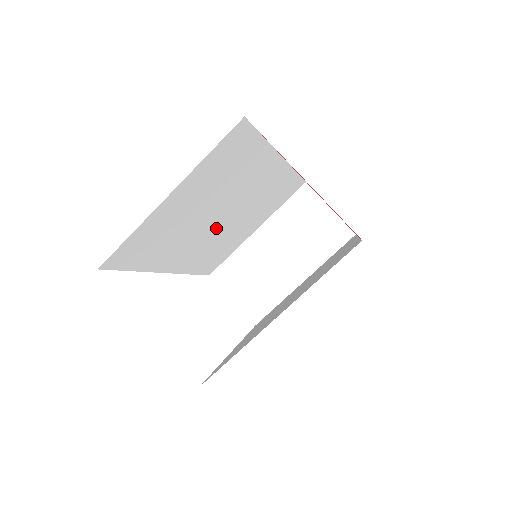
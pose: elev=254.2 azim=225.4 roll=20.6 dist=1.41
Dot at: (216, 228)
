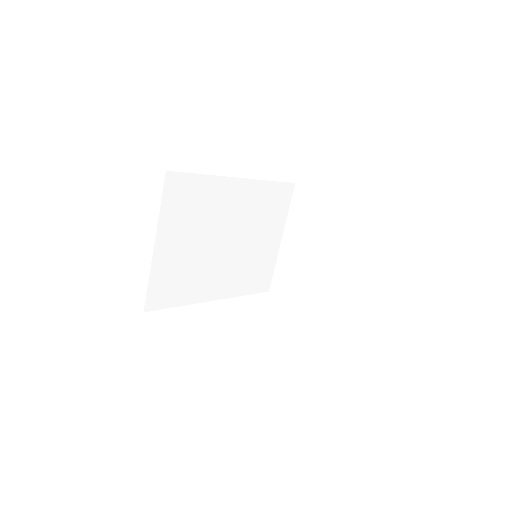
Dot at: (230, 252)
